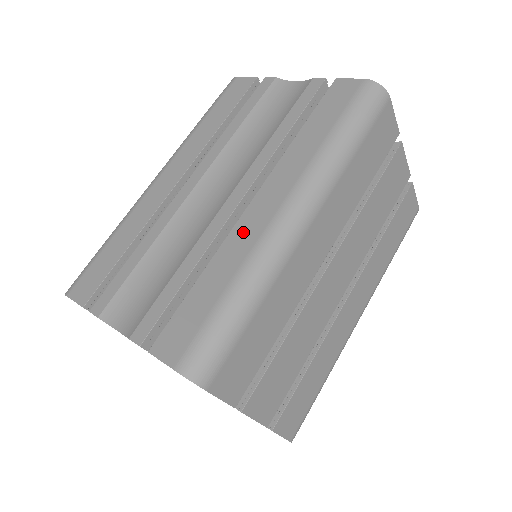
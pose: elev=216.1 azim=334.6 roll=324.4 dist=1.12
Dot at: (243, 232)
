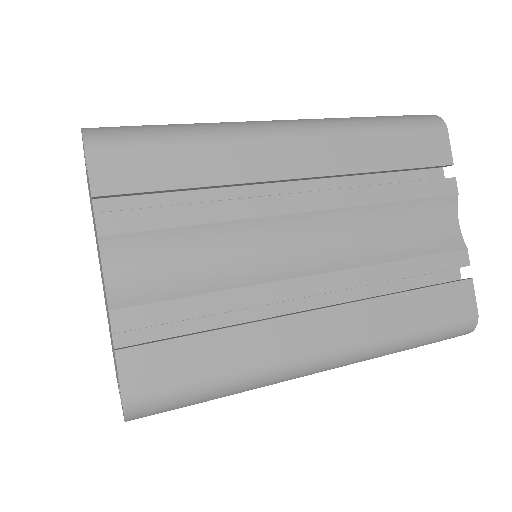
Dot at: (286, 334)
